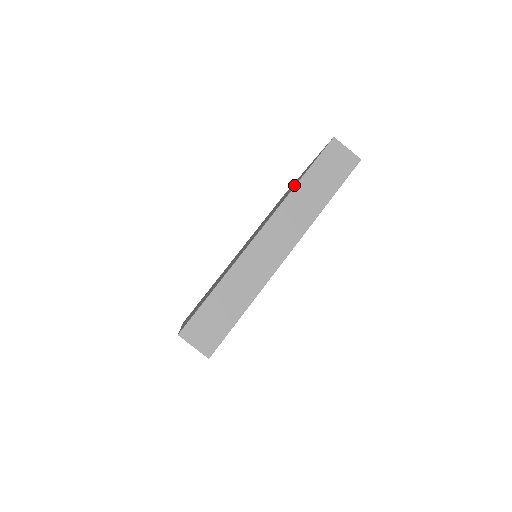
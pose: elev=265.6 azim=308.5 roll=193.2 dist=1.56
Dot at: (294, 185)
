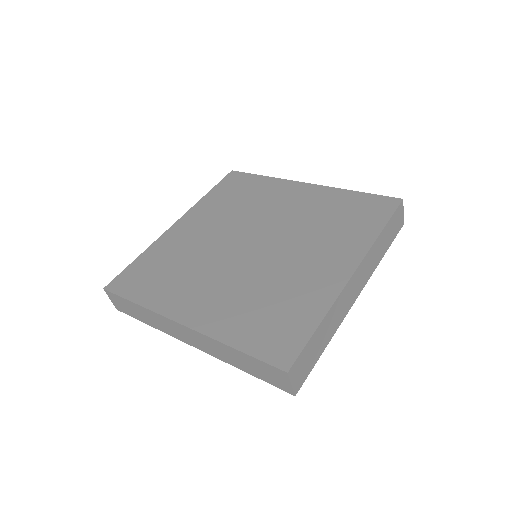
Dot at: (262, 319)
